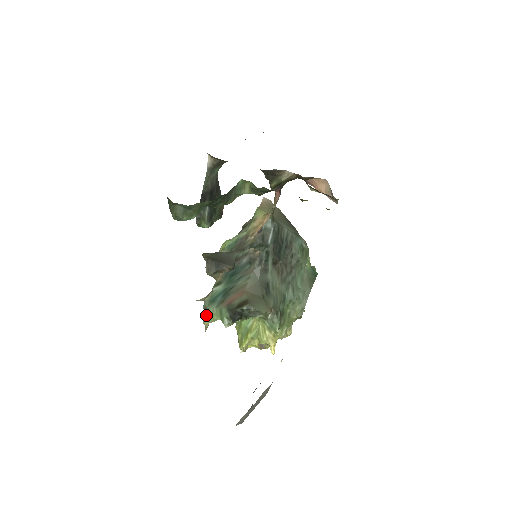
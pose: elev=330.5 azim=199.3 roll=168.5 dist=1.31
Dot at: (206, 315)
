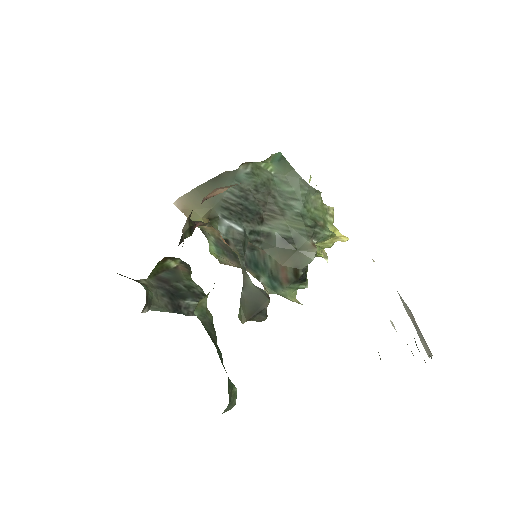
Dot at: occluded
